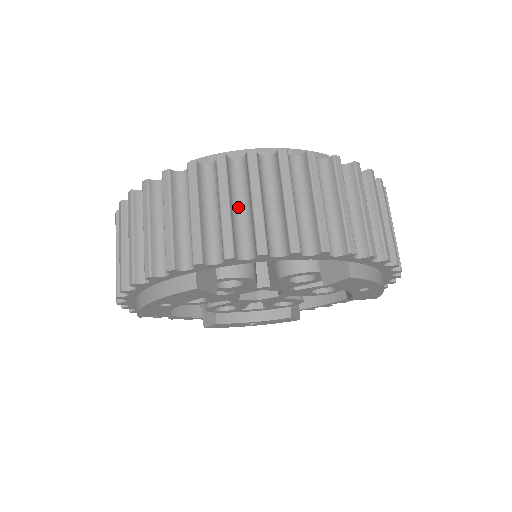
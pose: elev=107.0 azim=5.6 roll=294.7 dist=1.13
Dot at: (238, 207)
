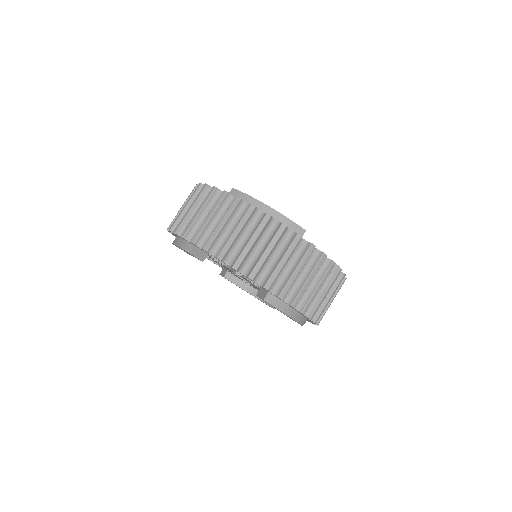
Dot at: (229, 228)
